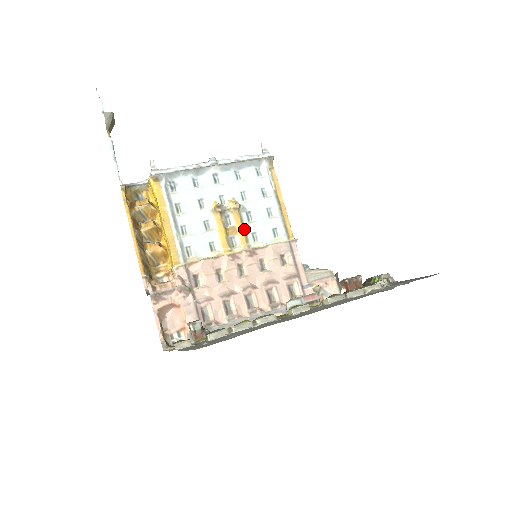
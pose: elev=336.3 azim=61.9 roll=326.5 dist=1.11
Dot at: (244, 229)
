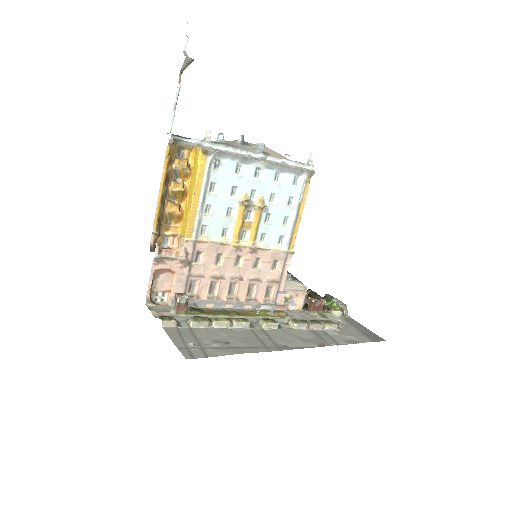
Dot at: (258, 228)
